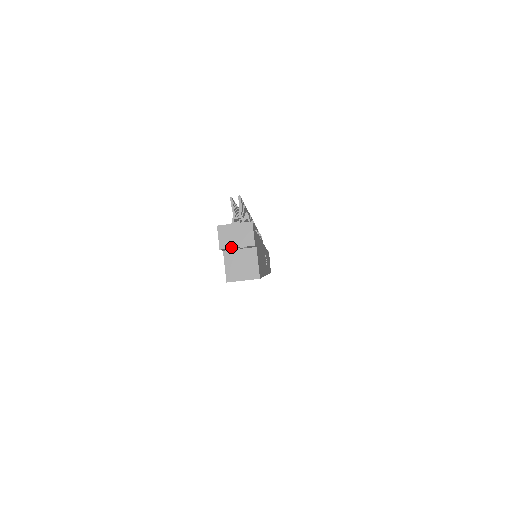
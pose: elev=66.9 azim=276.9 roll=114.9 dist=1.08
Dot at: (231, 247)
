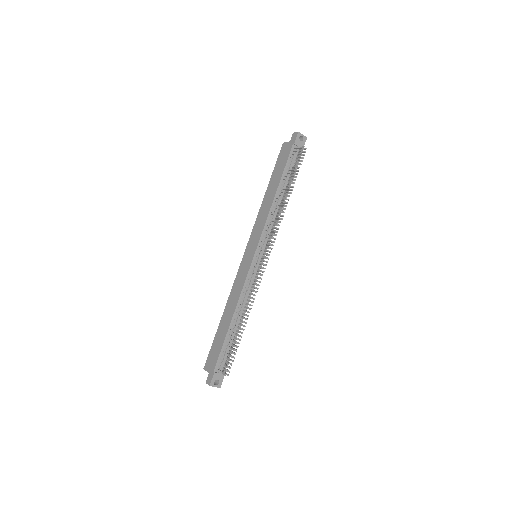
Dot at: occluded
